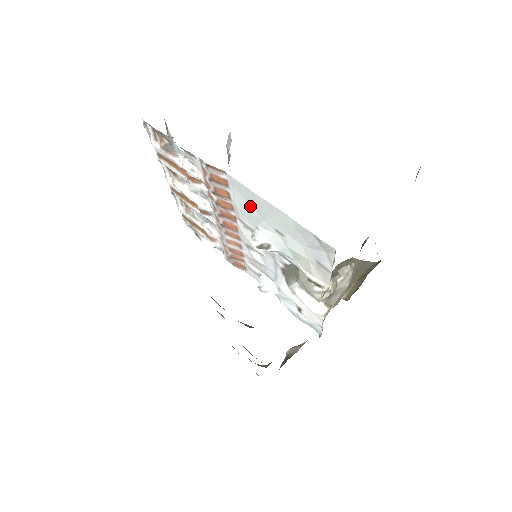
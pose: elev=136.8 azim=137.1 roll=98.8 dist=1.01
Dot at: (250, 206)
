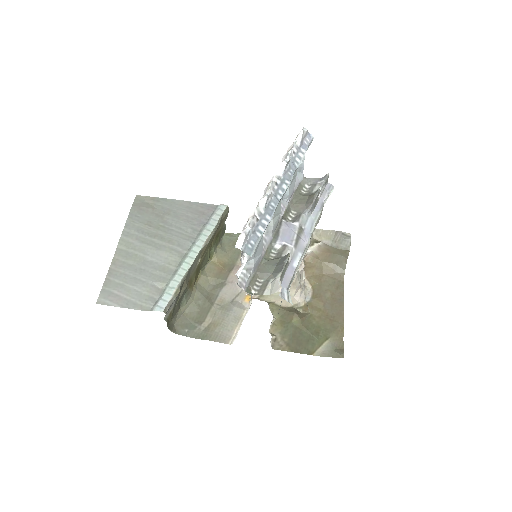
Dot at: occluded
